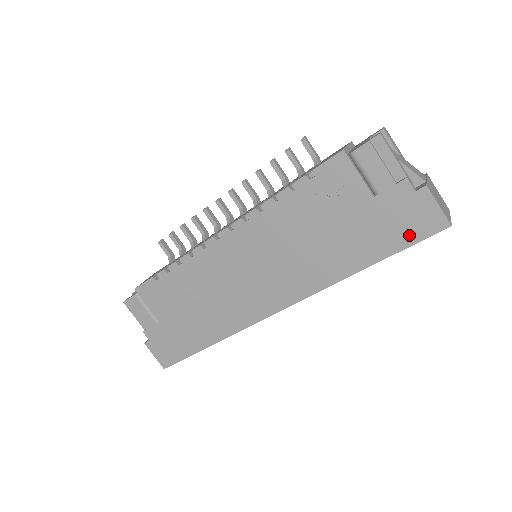
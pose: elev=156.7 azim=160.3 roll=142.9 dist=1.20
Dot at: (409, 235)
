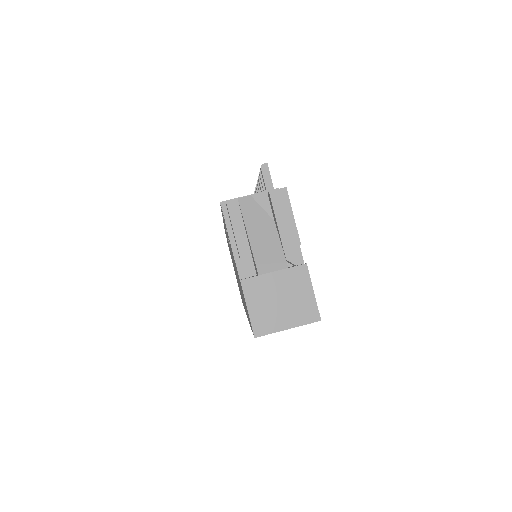
Dot at: occluded
